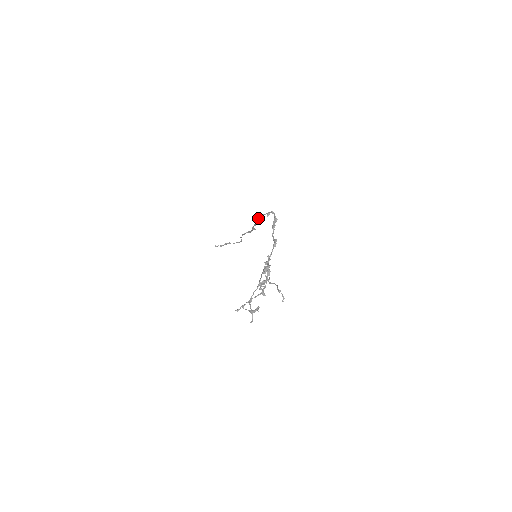
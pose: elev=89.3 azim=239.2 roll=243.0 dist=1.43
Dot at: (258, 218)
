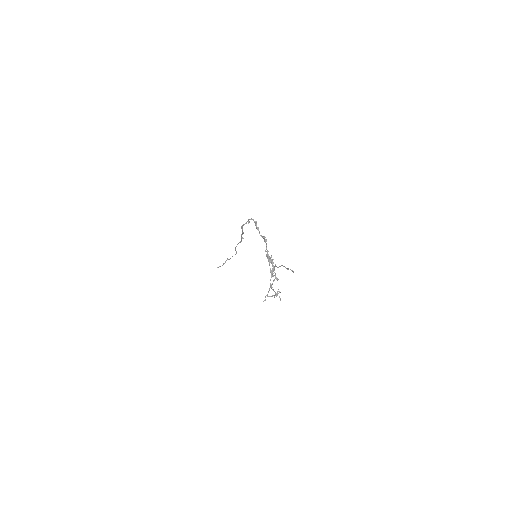
Dot at: (242, 229)
